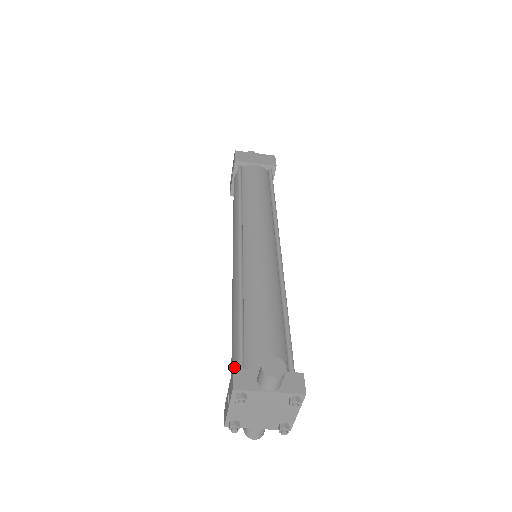
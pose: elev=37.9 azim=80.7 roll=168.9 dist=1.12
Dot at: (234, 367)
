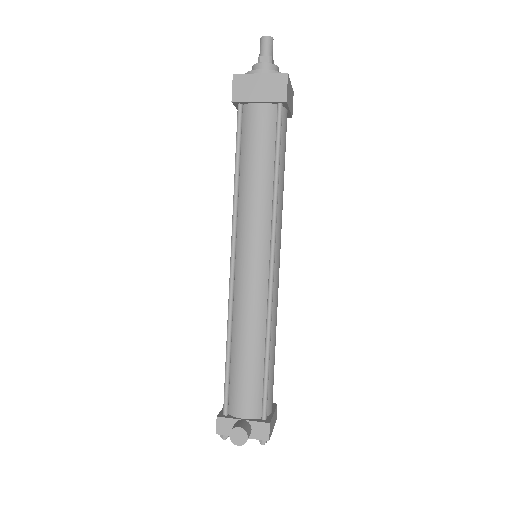
Dot at: occluded
